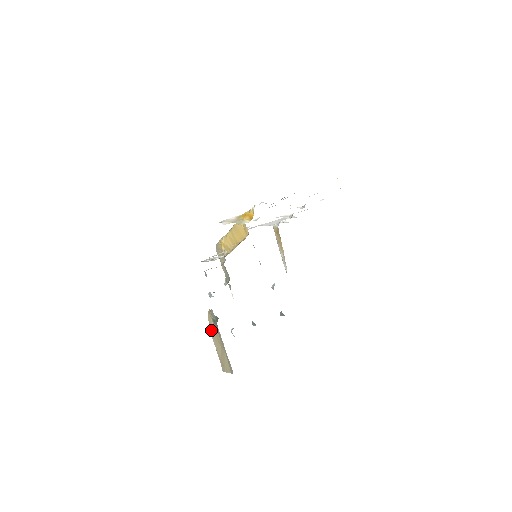
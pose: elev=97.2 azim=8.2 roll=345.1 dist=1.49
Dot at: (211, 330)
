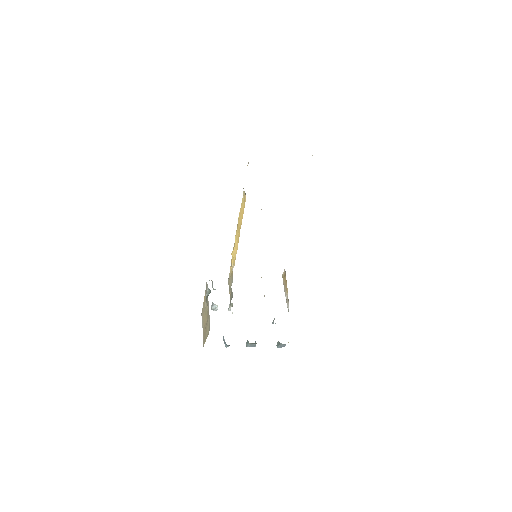
Dot at: (203, 313)
